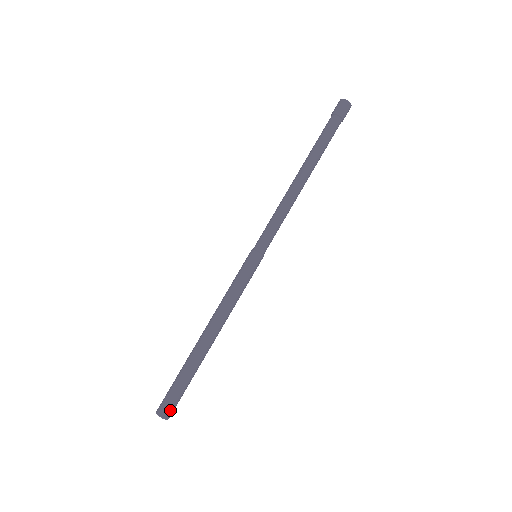
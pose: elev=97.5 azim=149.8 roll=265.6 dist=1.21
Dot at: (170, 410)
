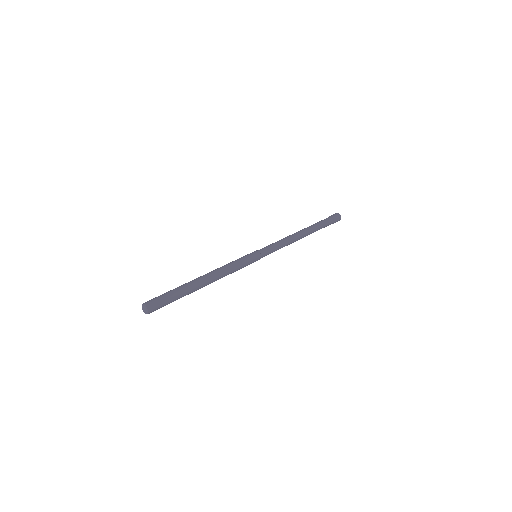
Dot at: (153, 304)
